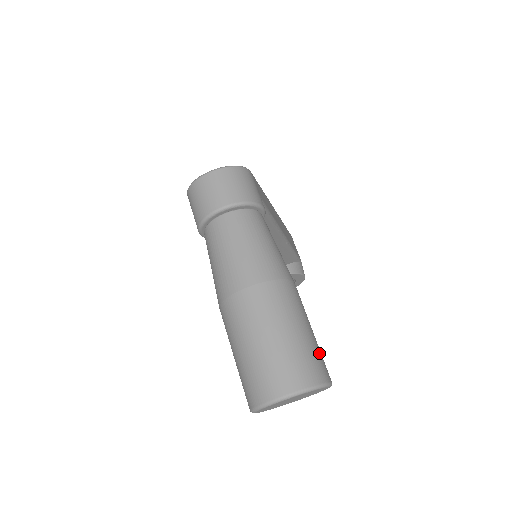
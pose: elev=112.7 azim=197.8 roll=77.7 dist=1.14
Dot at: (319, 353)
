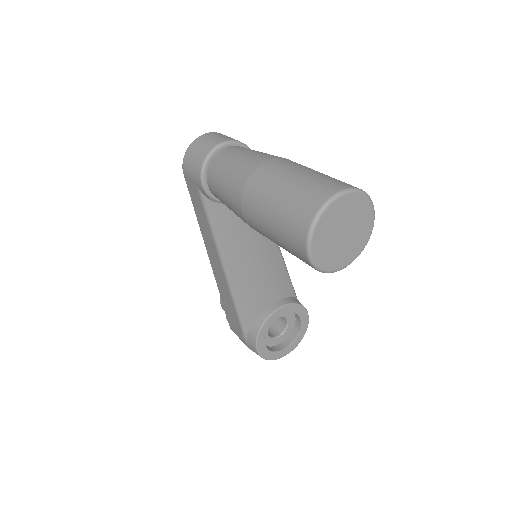
Dot at: occluded
